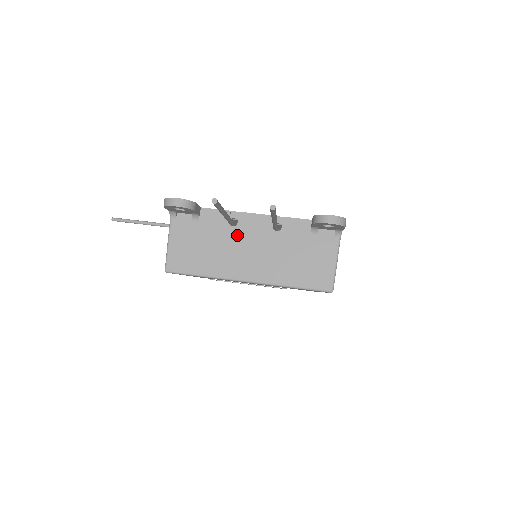
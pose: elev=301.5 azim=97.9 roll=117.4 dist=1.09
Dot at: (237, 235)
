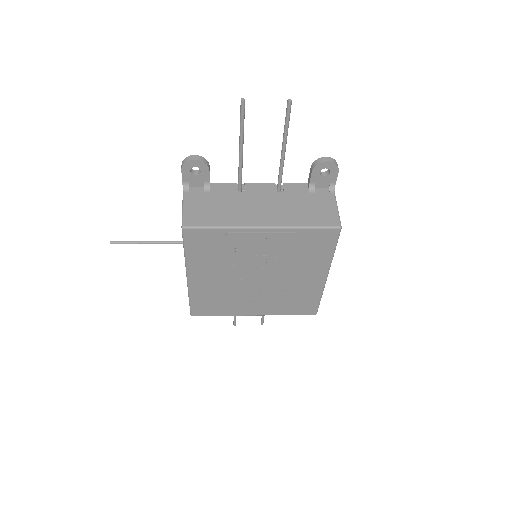
Dot at: (246, 197)
